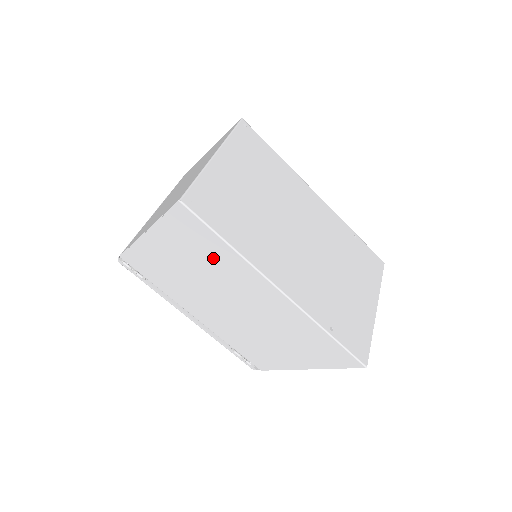
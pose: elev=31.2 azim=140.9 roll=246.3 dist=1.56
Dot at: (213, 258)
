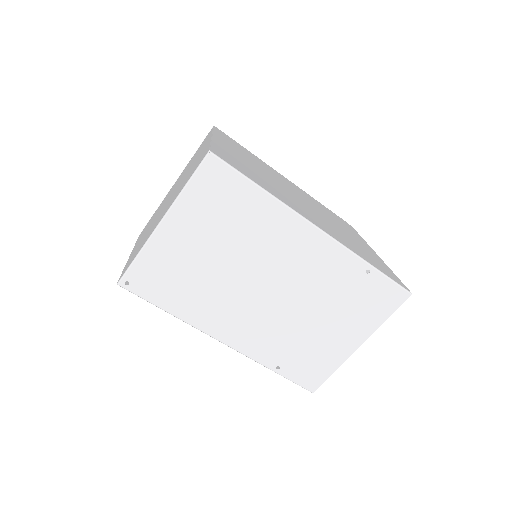
Dot at: occluded
